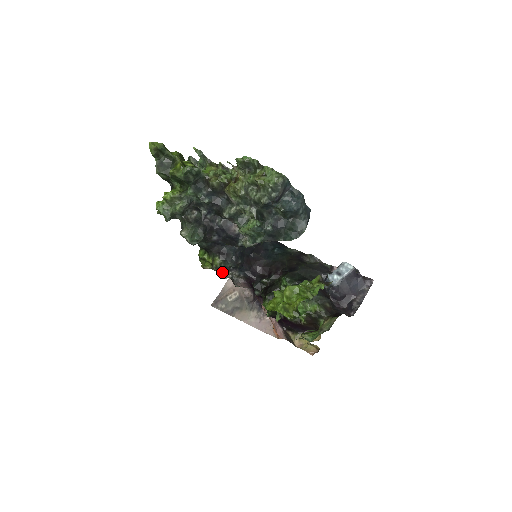
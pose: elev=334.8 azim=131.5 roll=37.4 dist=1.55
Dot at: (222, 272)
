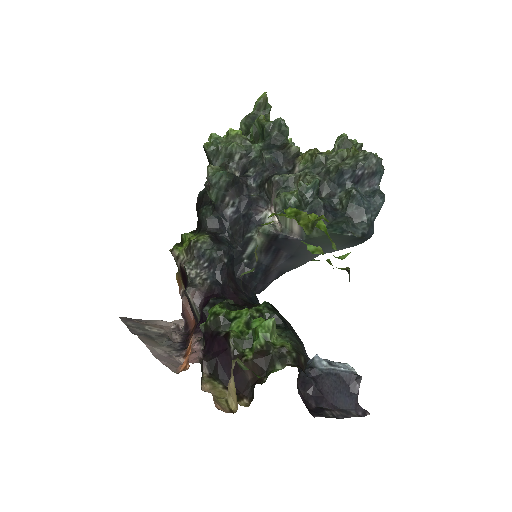
Dot at: (191, 261)
